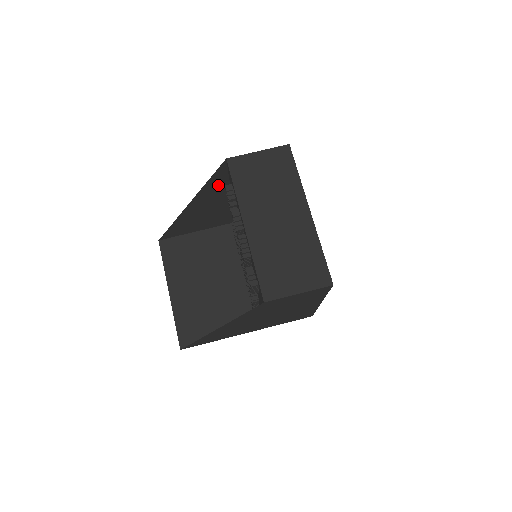
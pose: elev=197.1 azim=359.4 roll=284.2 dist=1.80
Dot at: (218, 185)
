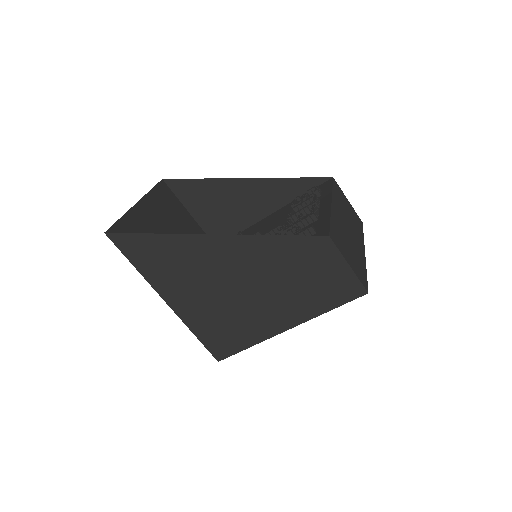
Dot at: (287, 191)
